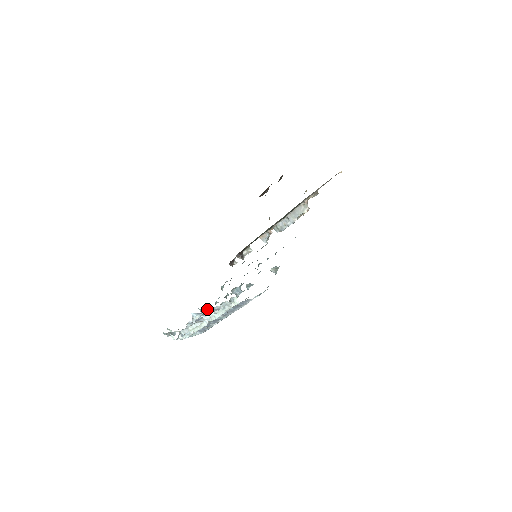
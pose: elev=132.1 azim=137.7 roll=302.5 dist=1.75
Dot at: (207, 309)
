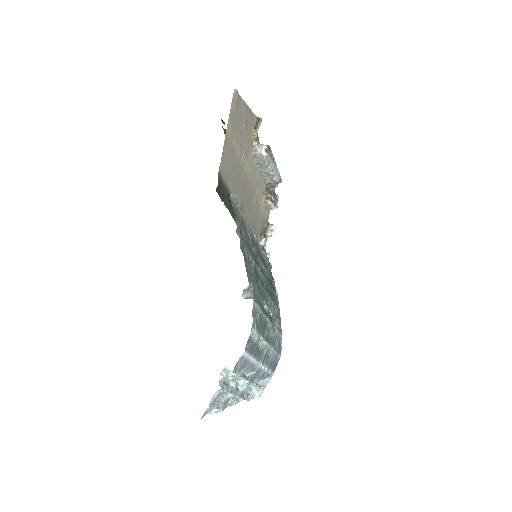
Dot at: occluded
